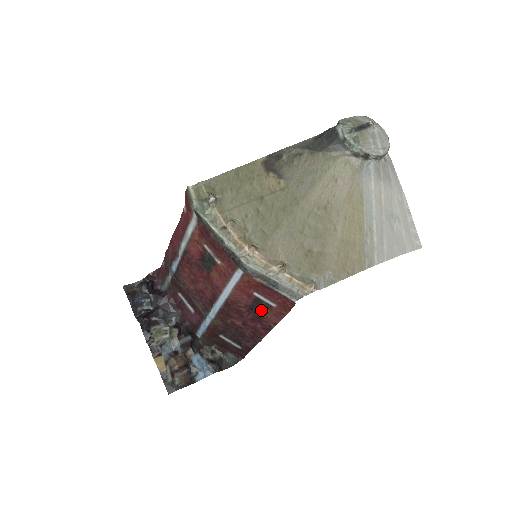
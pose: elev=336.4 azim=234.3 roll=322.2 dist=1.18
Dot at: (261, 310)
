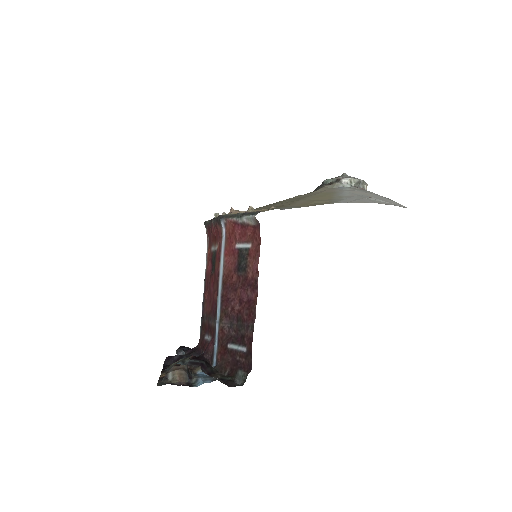
Dot at: (244, 262)
